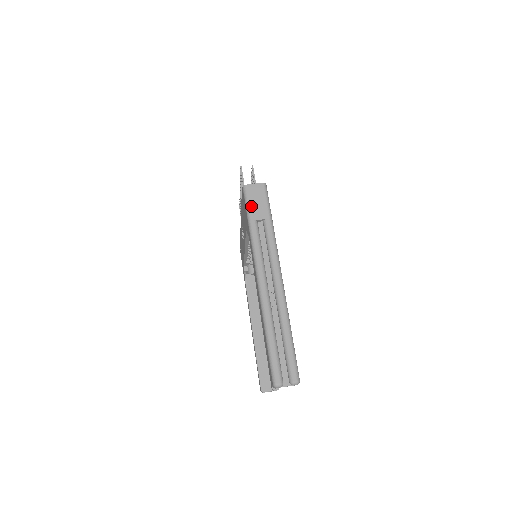
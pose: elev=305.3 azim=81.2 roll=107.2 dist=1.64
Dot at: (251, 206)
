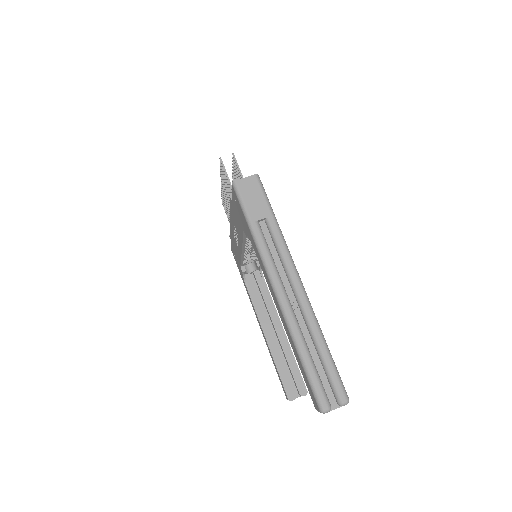
Dot at: (247, 205)
